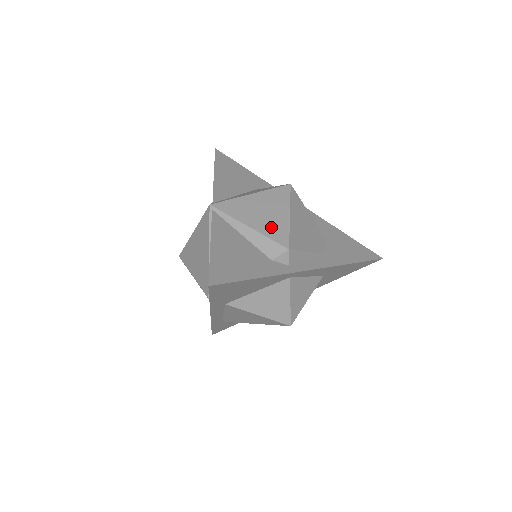
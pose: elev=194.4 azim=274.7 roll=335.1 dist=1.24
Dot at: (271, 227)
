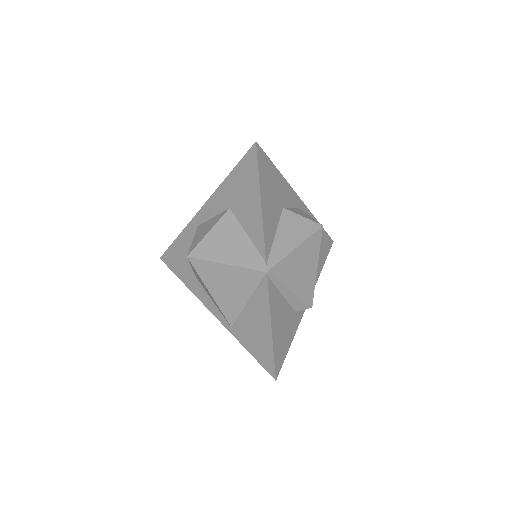
Dot at: (305, 287)
